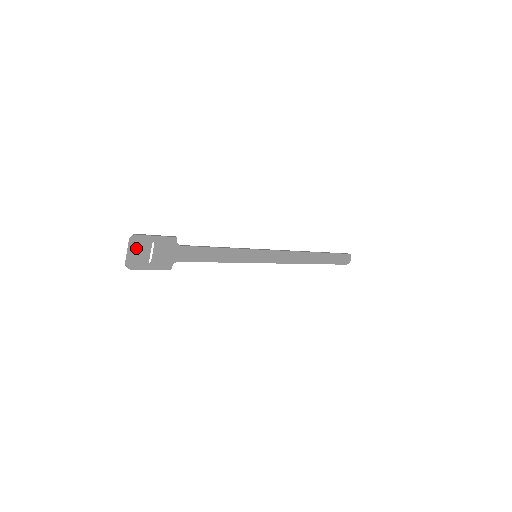
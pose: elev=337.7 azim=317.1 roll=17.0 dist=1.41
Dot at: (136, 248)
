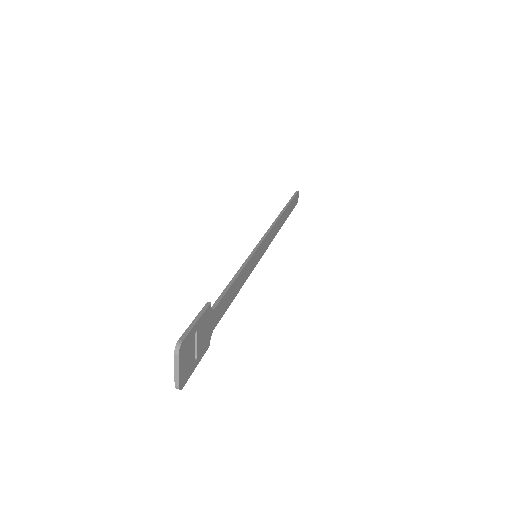
Dot at: (183, 358)
